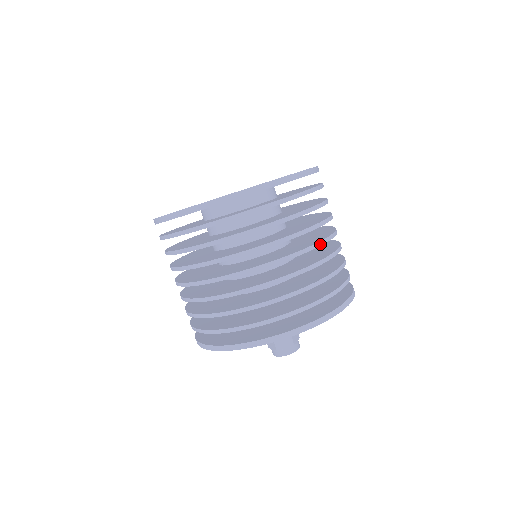
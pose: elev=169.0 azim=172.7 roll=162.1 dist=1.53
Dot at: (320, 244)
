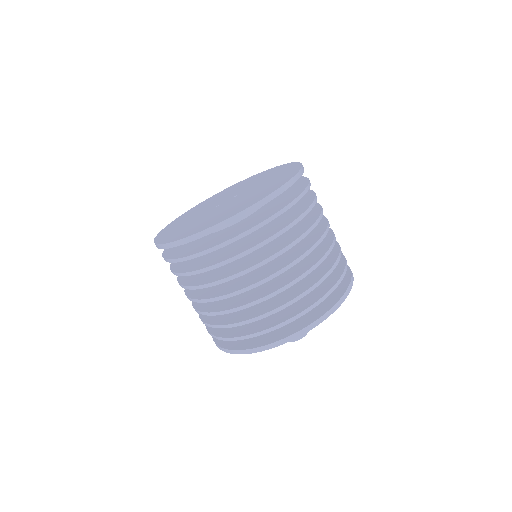
Dot at: (326, 233)
